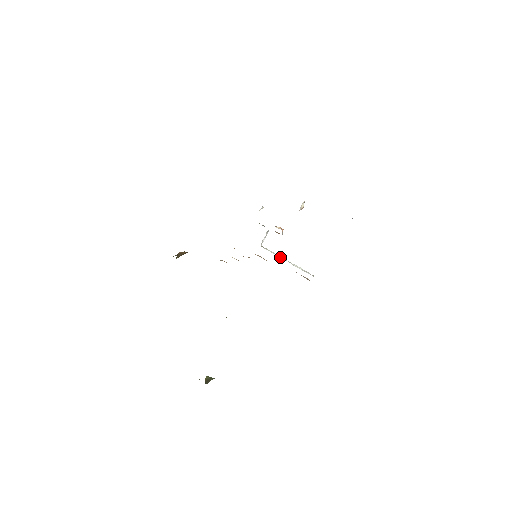
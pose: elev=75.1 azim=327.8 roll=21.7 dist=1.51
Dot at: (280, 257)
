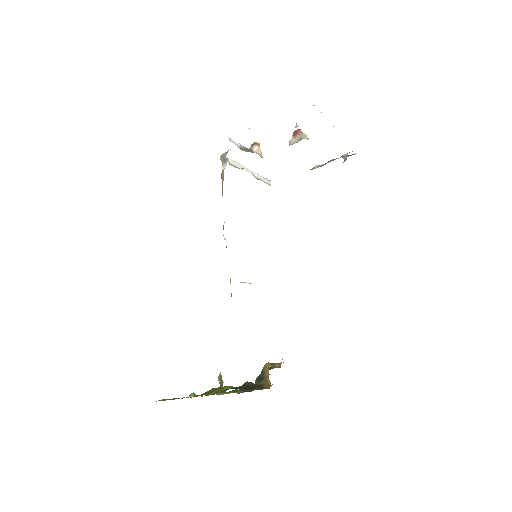
Dot at: (245, 170)
